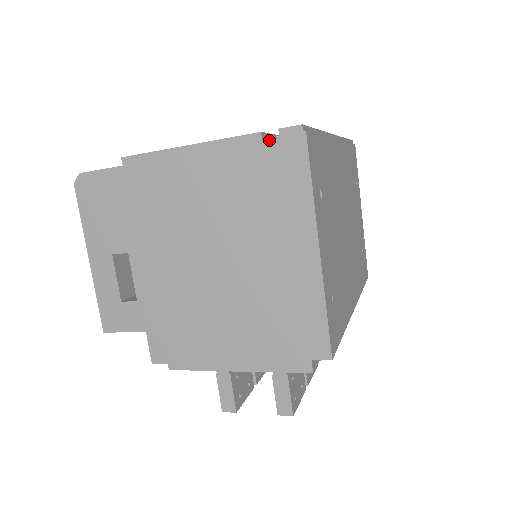
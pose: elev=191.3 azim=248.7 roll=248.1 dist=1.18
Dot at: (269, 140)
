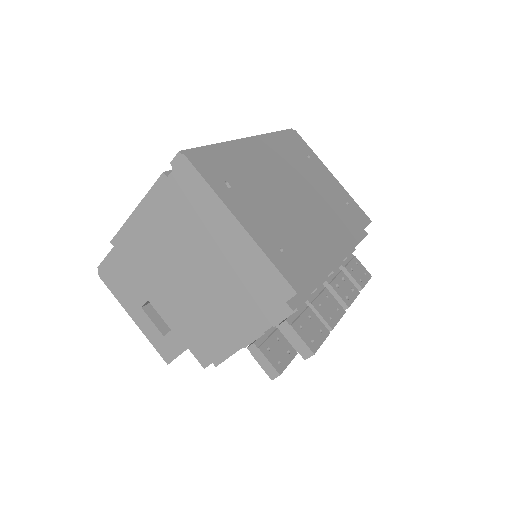
Dot at: (170, 174)
